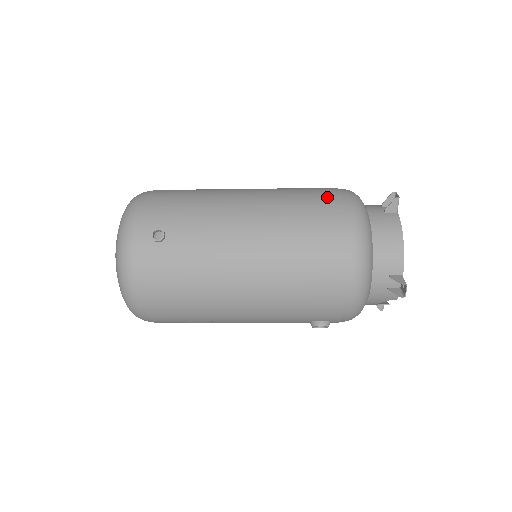
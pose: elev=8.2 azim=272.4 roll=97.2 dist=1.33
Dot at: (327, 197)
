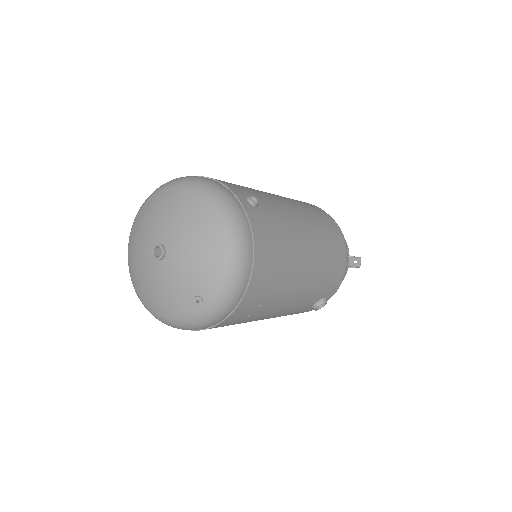
Dot at: occluded
